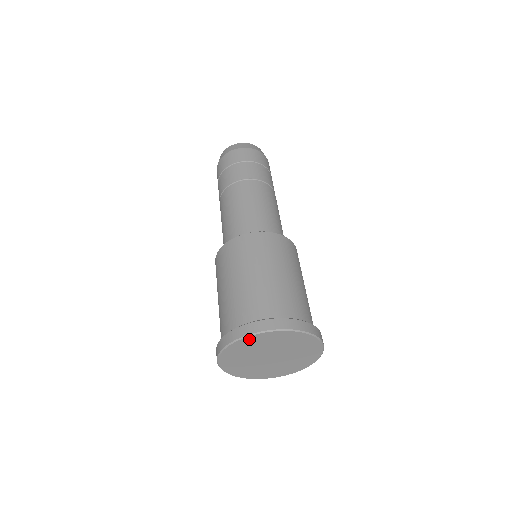
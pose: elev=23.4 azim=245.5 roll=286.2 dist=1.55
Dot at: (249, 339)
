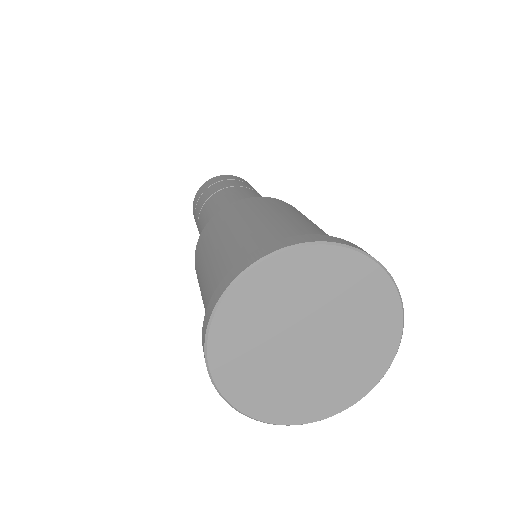
Dot at: (299, 257)
